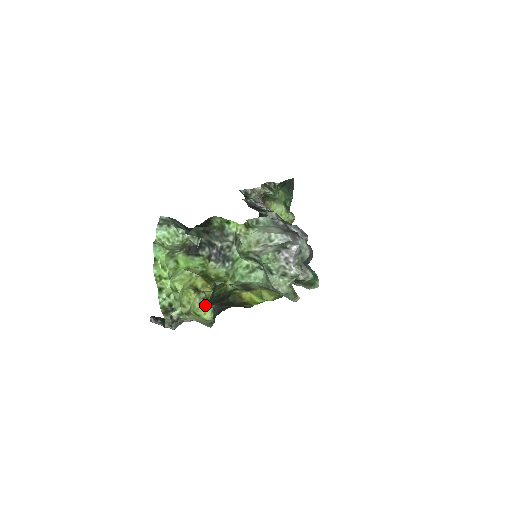
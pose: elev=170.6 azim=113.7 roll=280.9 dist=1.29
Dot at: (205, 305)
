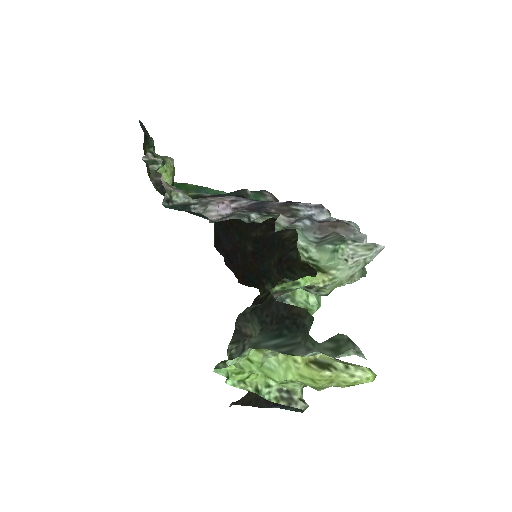
Dot at: (357, 372)
